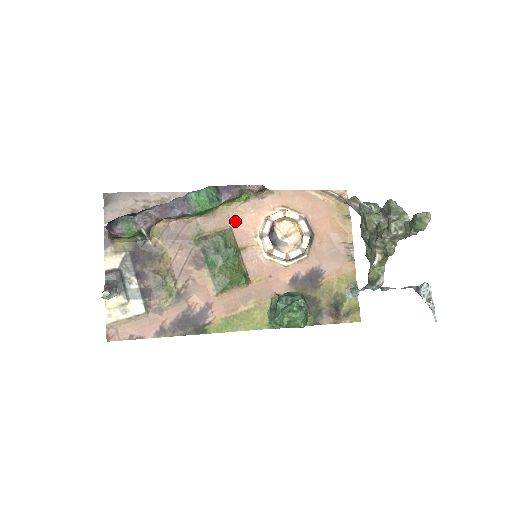
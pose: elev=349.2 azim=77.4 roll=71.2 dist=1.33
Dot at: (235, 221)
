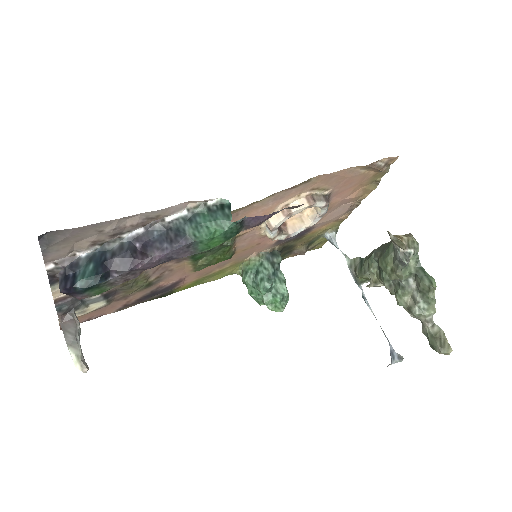
Dot at: (243, 216)
